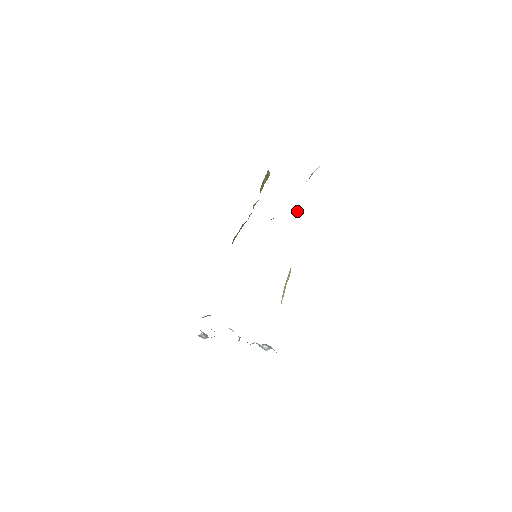
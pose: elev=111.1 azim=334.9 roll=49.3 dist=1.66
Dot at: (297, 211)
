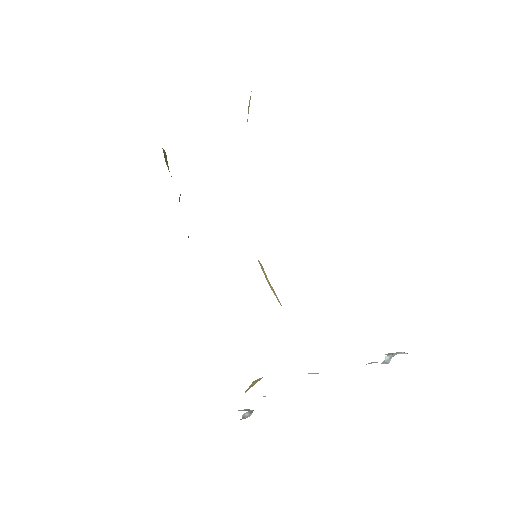
Dot at: occluded
